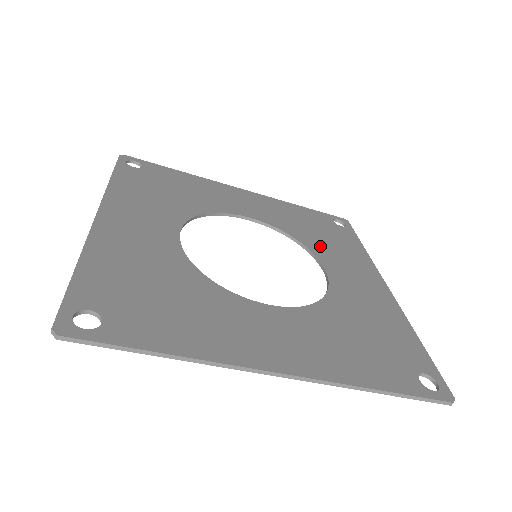
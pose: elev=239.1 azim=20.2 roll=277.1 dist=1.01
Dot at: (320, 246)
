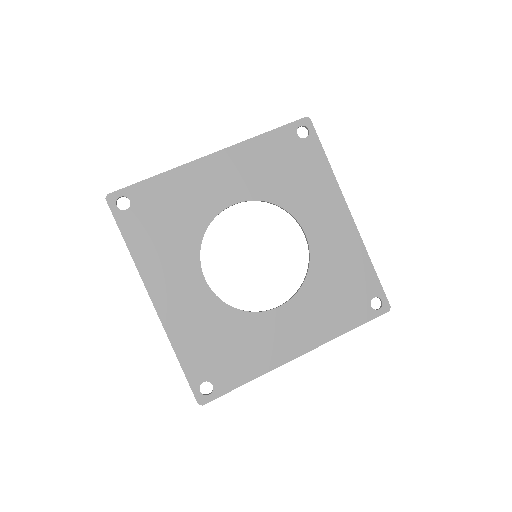
Dot at: (294, 198)
